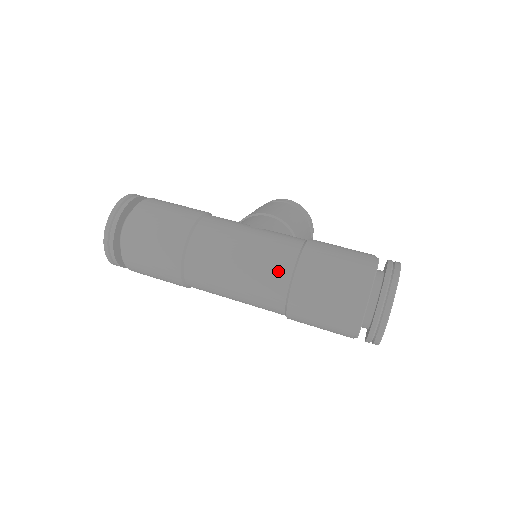
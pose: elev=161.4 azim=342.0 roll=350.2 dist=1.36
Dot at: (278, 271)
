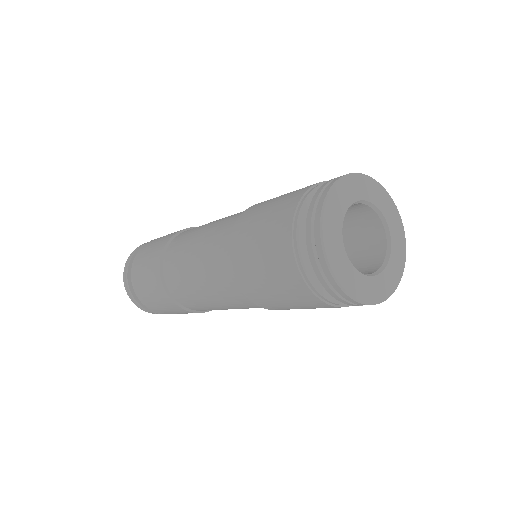
Dot at: (219, 247)
